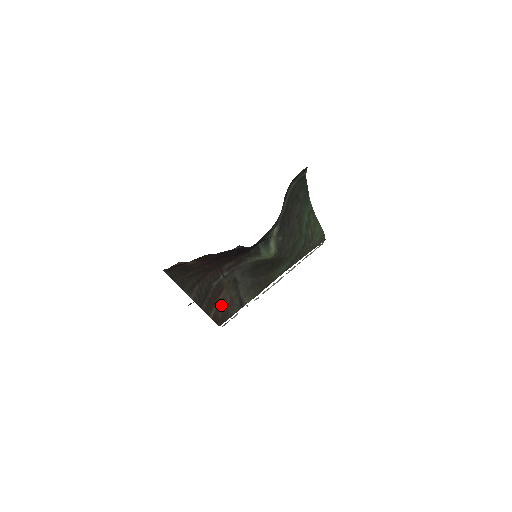
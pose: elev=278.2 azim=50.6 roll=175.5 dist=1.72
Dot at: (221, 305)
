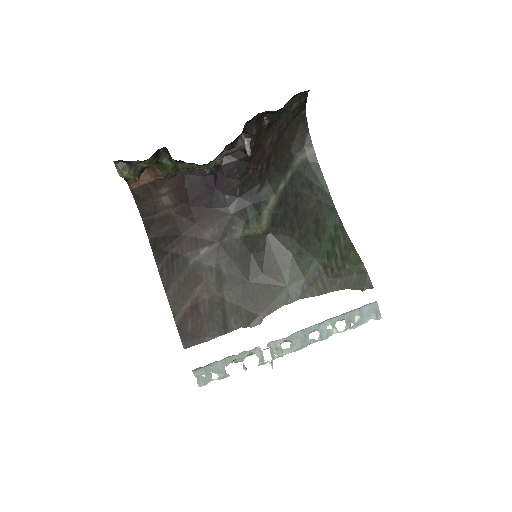
Dot at: (195, 308)
